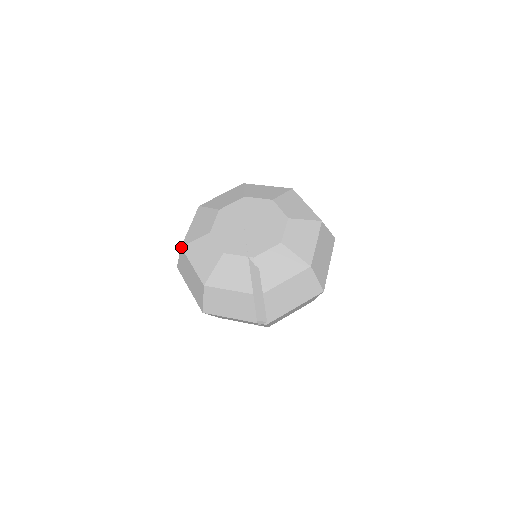
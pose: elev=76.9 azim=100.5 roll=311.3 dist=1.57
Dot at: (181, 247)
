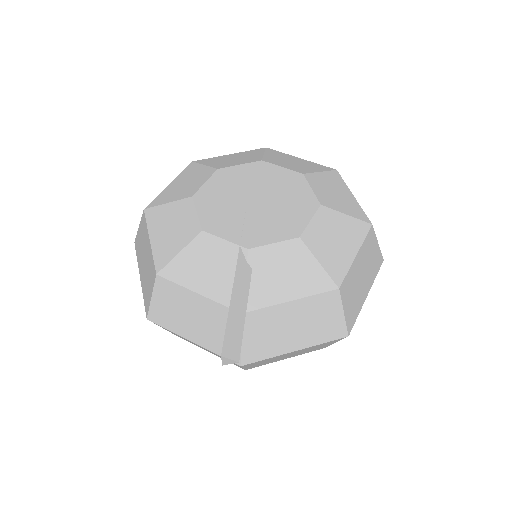
Dot at: (144, 209)
